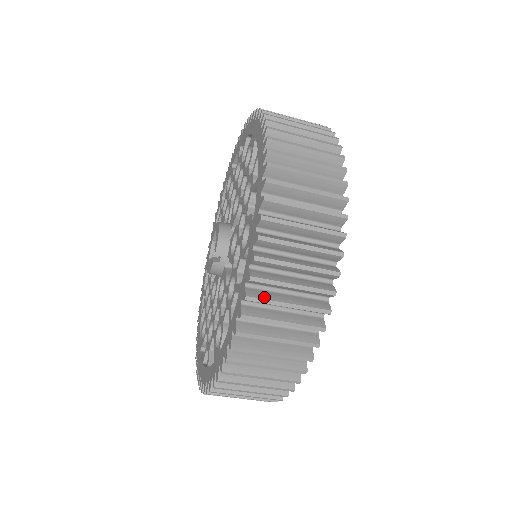
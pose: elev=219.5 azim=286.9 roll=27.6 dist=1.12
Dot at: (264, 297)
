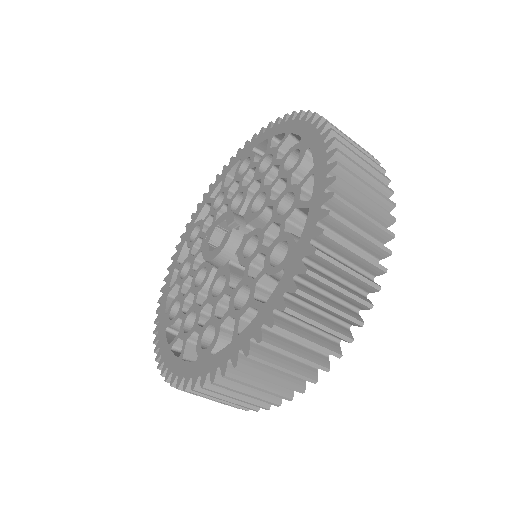
Dot at: (347, 158)
